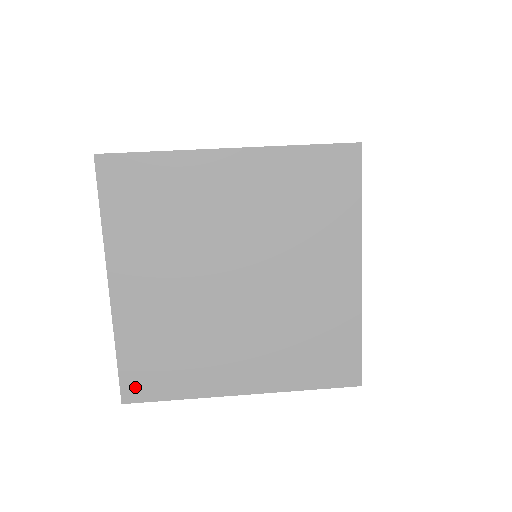
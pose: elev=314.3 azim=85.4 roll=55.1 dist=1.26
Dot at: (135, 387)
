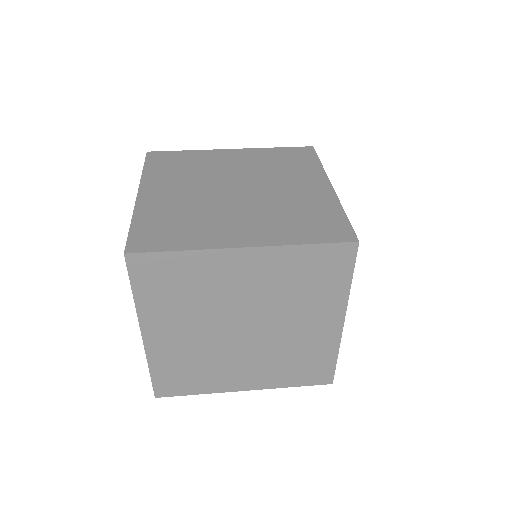
Dot at: (141, 243)
